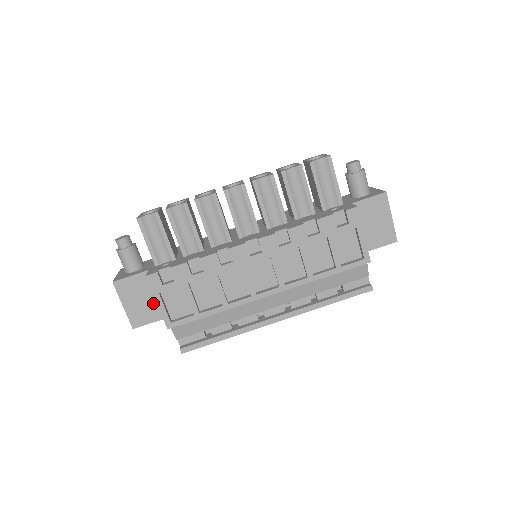
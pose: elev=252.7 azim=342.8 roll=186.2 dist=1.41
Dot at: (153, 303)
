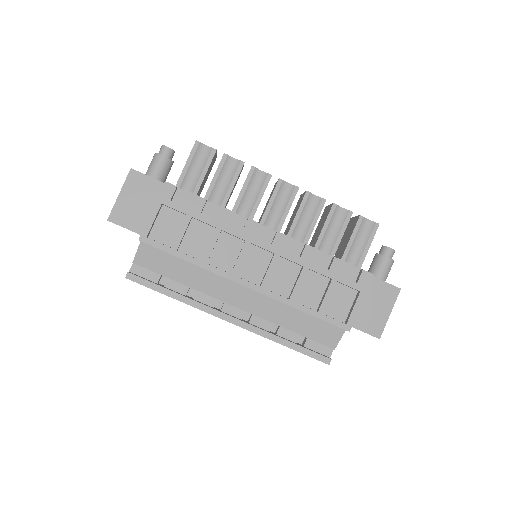
Dot at: (145, 214)
